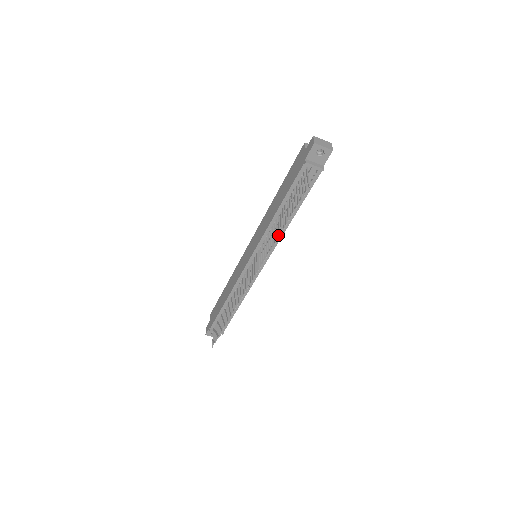
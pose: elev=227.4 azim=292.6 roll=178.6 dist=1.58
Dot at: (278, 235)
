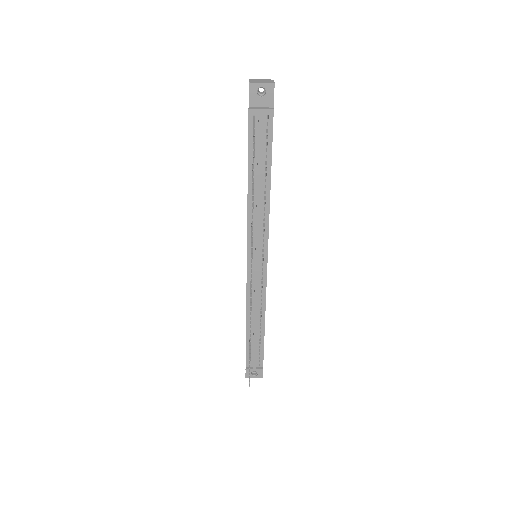
Dot at: occluded
